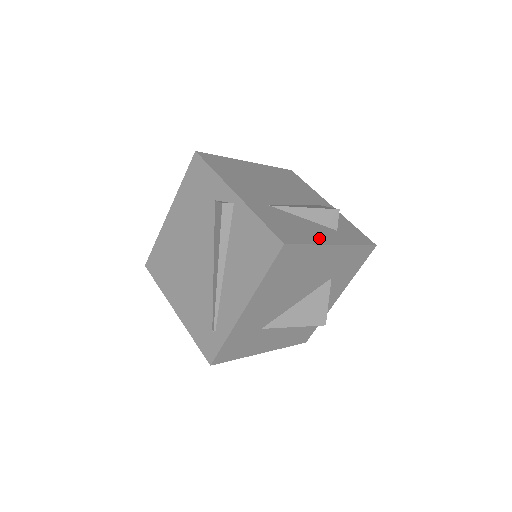
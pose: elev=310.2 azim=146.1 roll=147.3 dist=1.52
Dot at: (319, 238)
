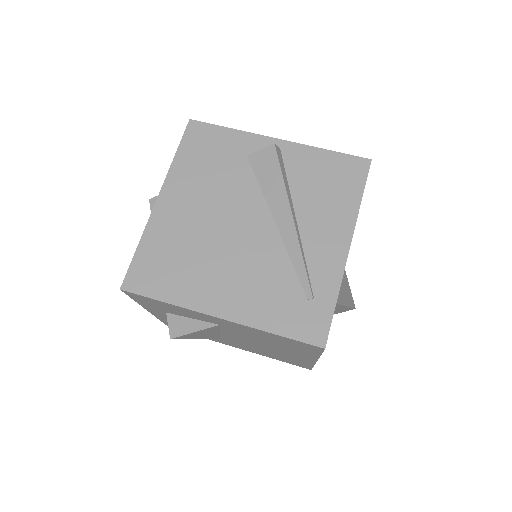
Dot at: occluded
